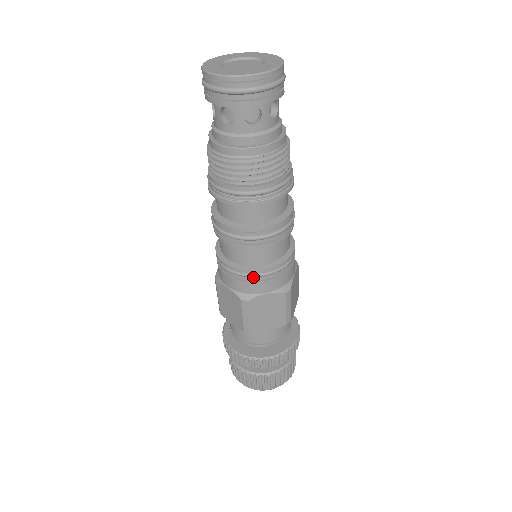
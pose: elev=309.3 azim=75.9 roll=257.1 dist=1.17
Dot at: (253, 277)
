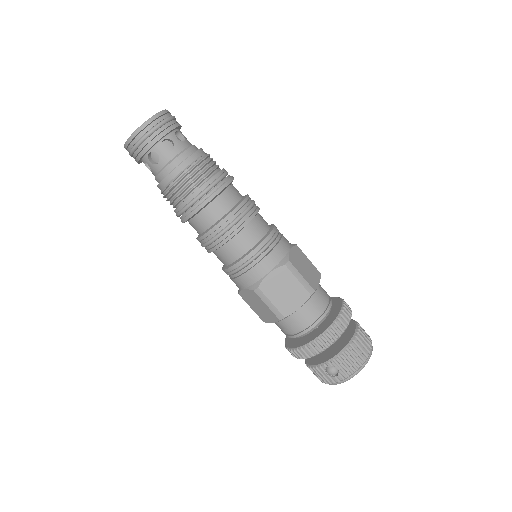
Dot at: (273, 242)
